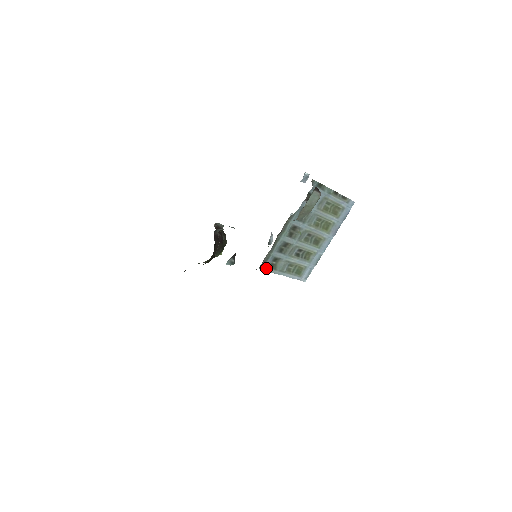
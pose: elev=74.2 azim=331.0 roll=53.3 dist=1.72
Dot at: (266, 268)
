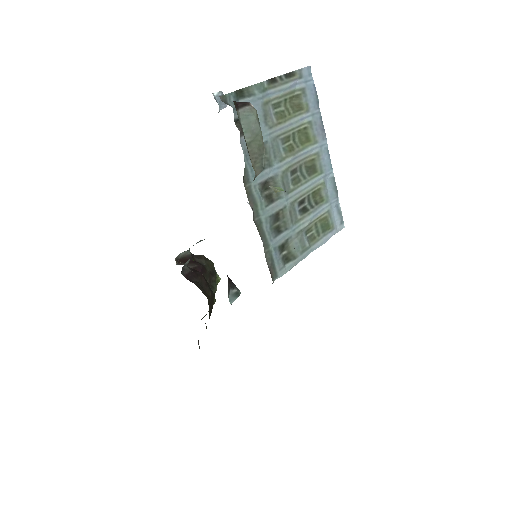
Dot at: (281, 270)
